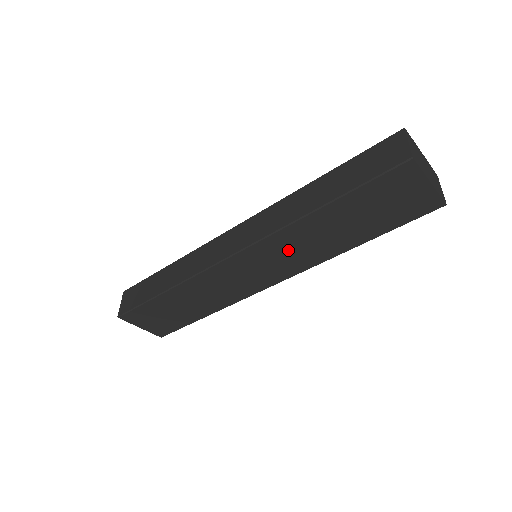
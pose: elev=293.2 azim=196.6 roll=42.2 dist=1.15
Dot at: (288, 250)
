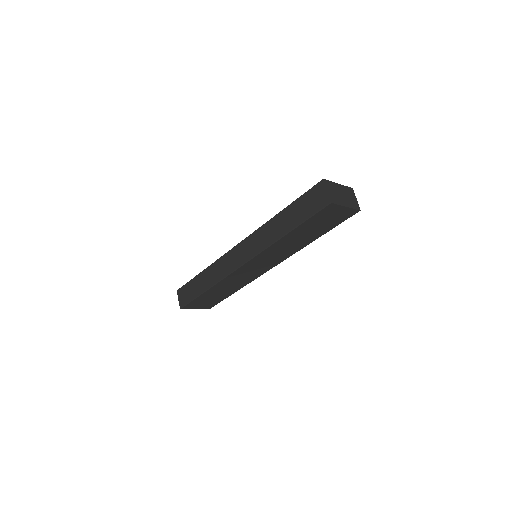
Dot at: (275, 253)
